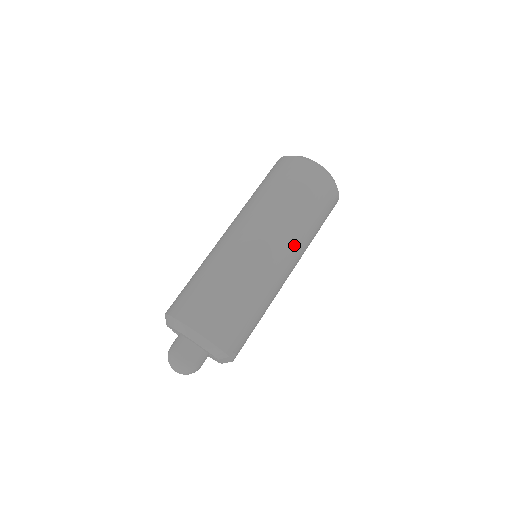
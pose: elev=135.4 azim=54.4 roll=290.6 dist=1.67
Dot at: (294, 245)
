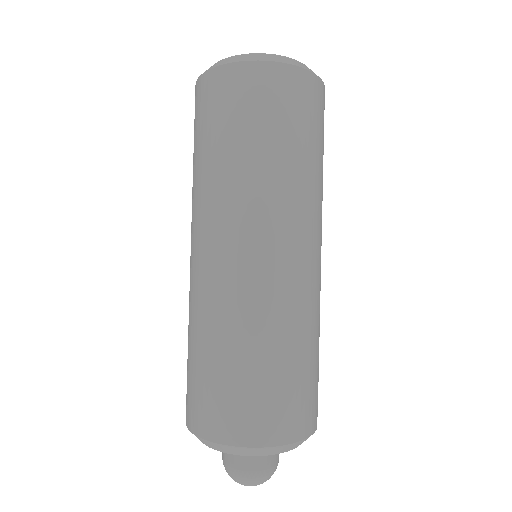
Dot at: (316, 219)
